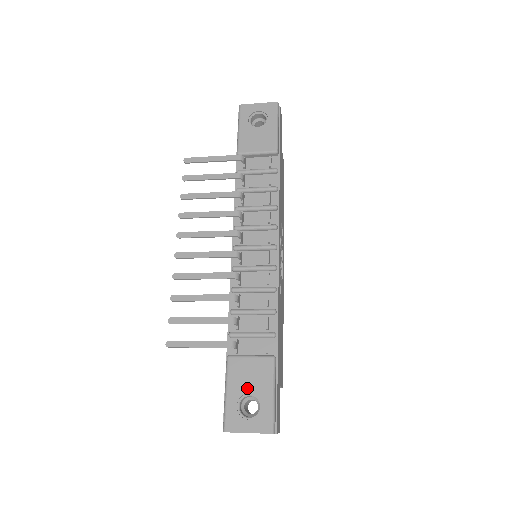
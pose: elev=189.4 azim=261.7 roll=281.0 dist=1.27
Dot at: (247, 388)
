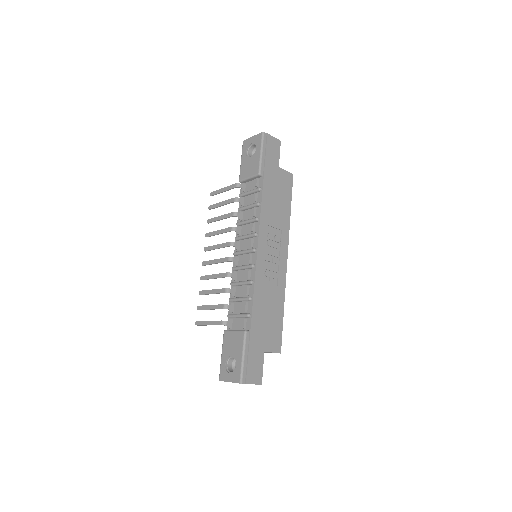
Dot at: (231, 352)
